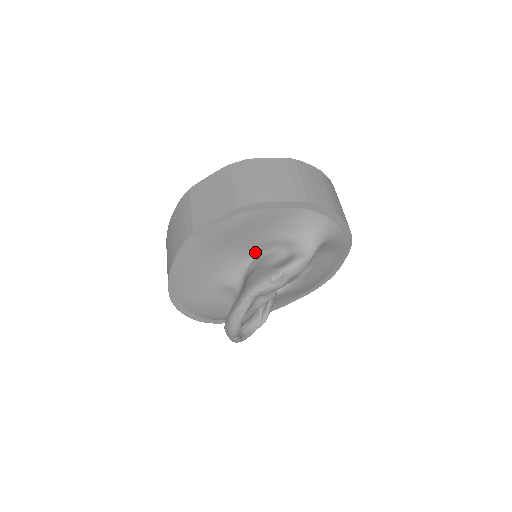
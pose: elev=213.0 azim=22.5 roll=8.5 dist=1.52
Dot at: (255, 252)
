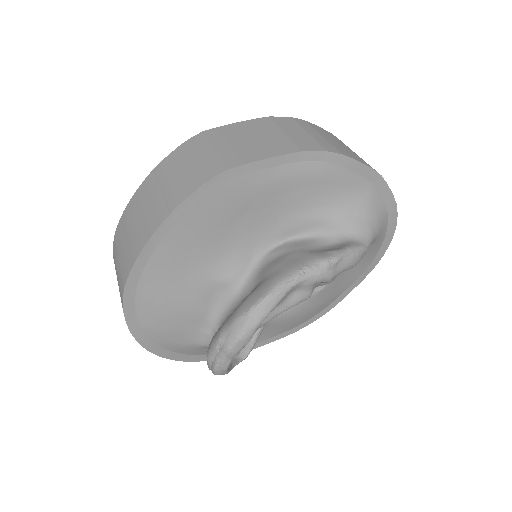
Dot at: (282, 235)
